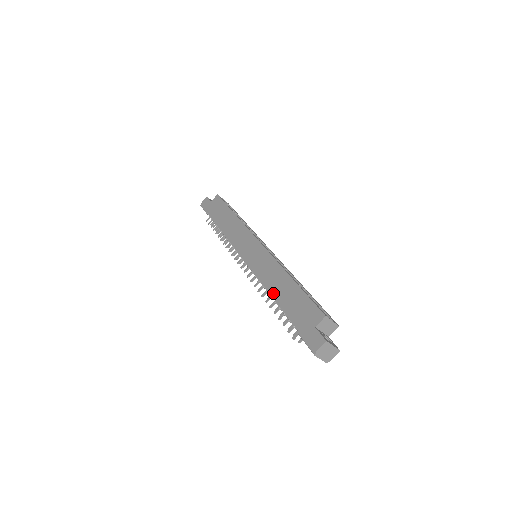
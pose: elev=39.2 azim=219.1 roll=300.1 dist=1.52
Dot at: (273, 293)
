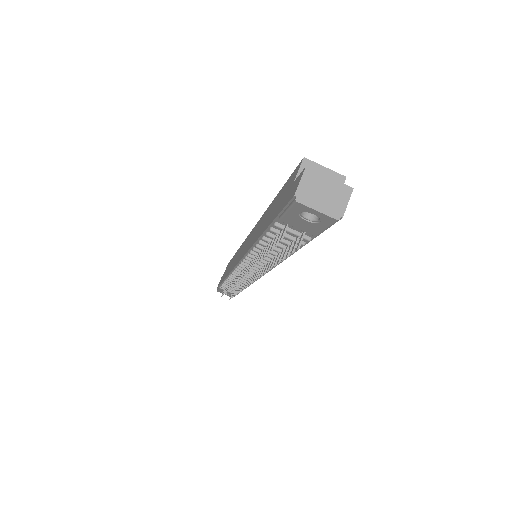
Dot at: (256, 237)
